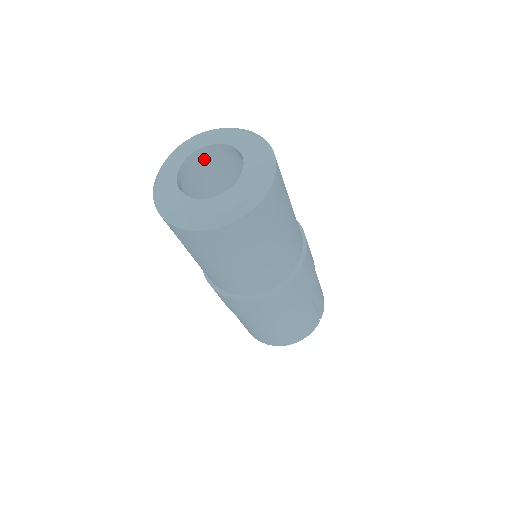
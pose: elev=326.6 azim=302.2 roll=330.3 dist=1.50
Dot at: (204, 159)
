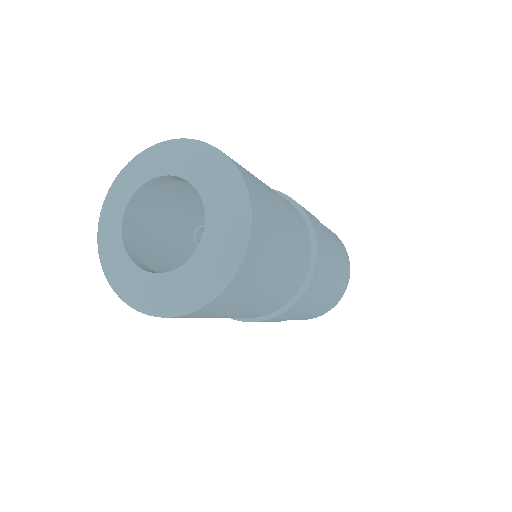
Dot at: occluded
